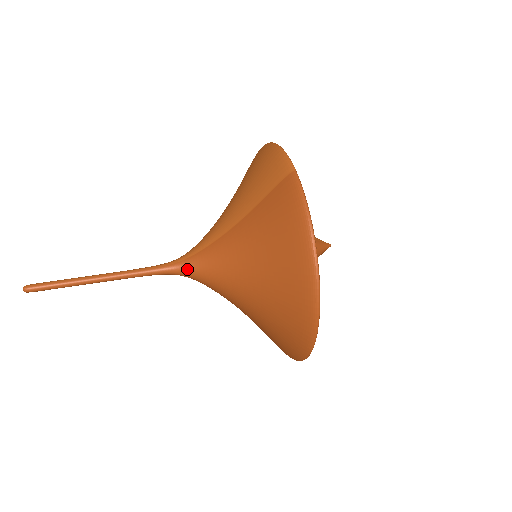
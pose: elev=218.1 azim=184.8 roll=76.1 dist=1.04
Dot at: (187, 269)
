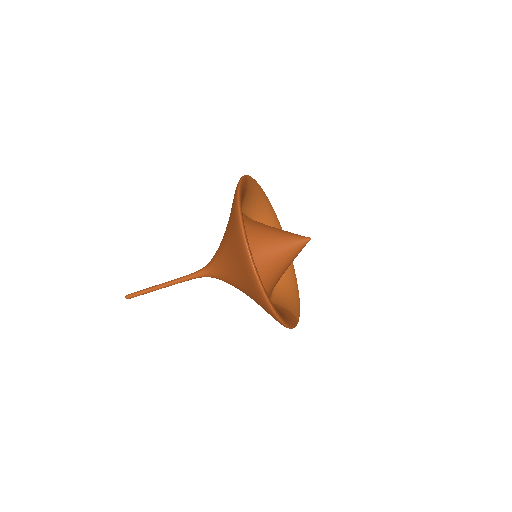
Dot at: (207, 267)
